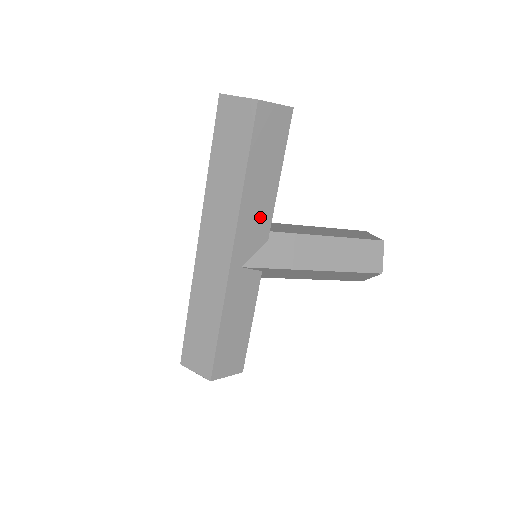
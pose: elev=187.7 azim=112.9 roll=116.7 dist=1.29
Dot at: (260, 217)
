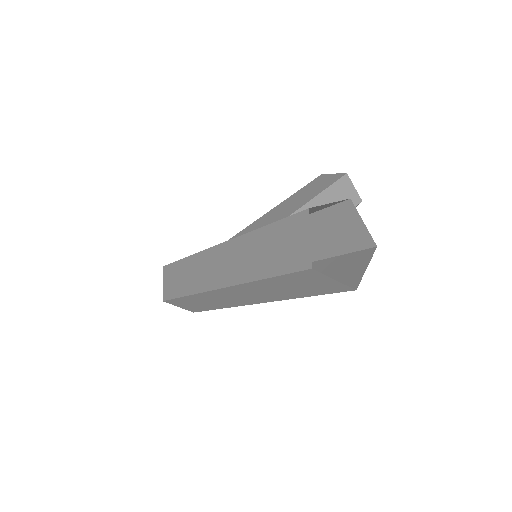
Dot at: occluded
